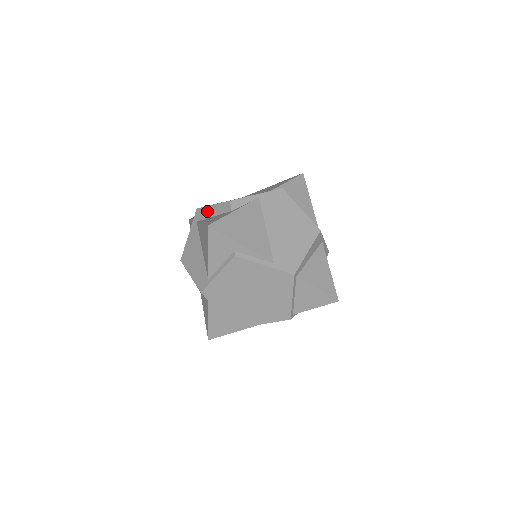
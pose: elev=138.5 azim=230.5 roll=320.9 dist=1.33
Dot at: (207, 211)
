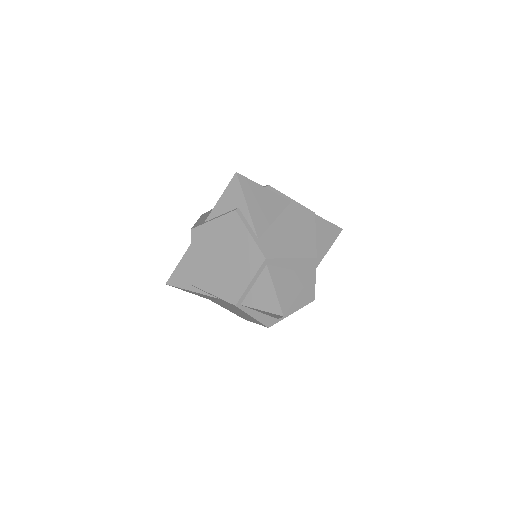
Dot at: occluded
